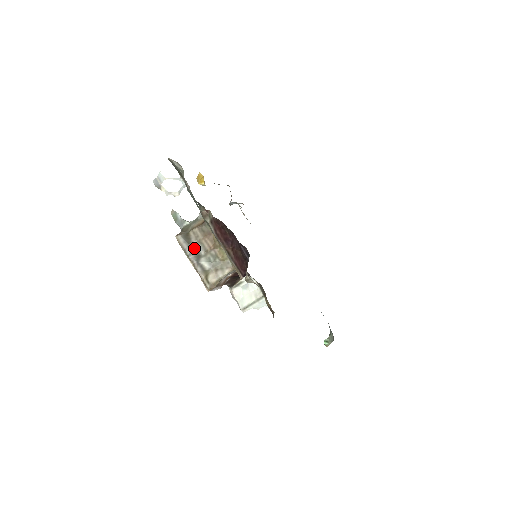
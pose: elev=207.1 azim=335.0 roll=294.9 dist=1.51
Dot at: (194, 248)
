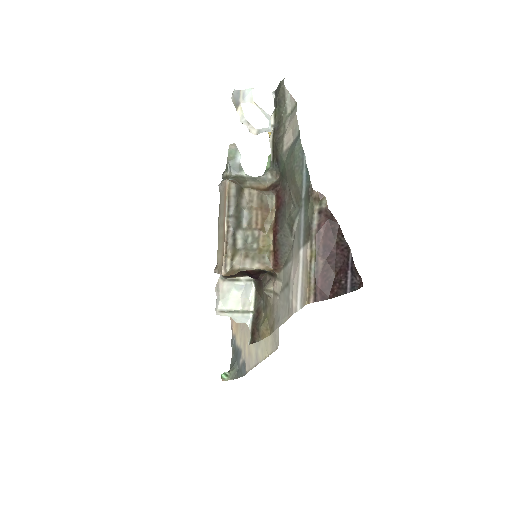
Dot at: (240, 212)
